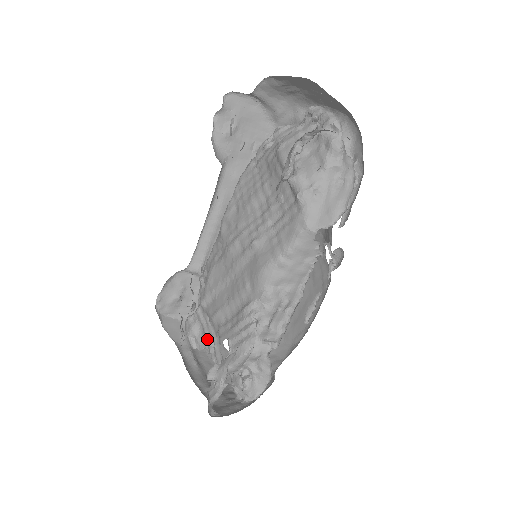
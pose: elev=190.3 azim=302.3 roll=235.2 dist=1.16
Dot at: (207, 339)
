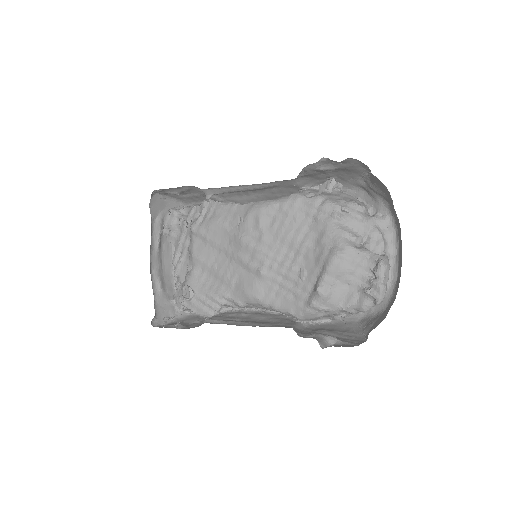
Dot at: (178, 247)
